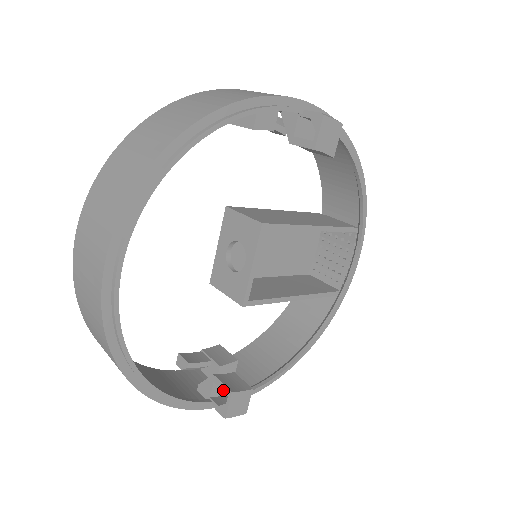
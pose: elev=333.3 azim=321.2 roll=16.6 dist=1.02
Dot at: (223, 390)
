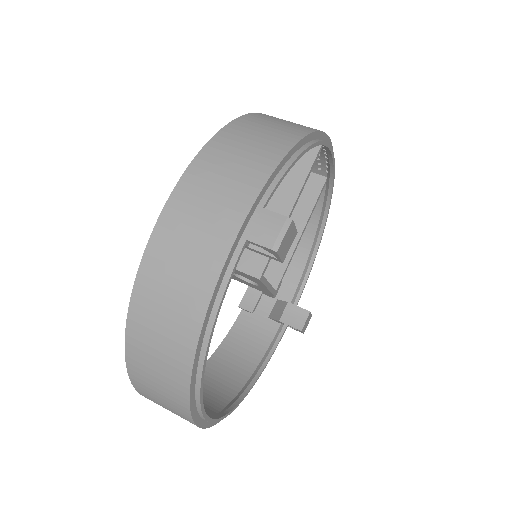
Dot at: occluded
